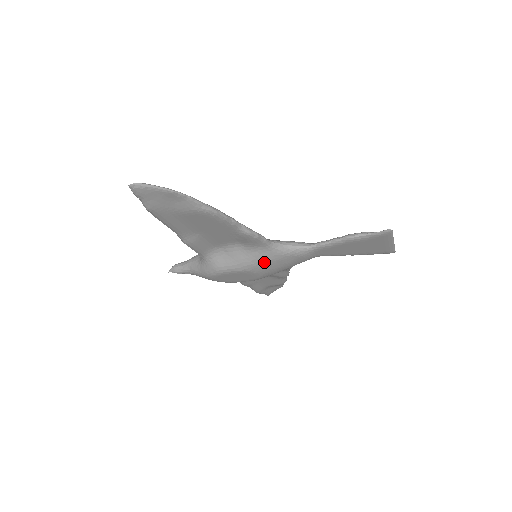
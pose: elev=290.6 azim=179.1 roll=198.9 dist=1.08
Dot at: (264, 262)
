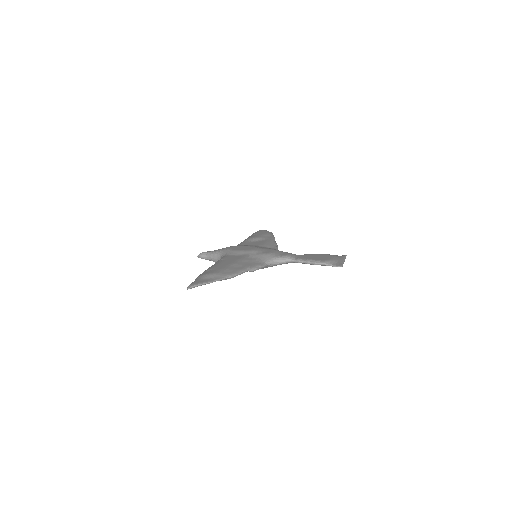
Dot at: occluded
